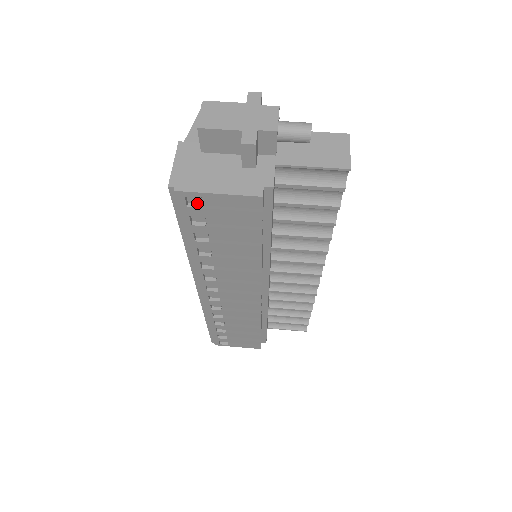
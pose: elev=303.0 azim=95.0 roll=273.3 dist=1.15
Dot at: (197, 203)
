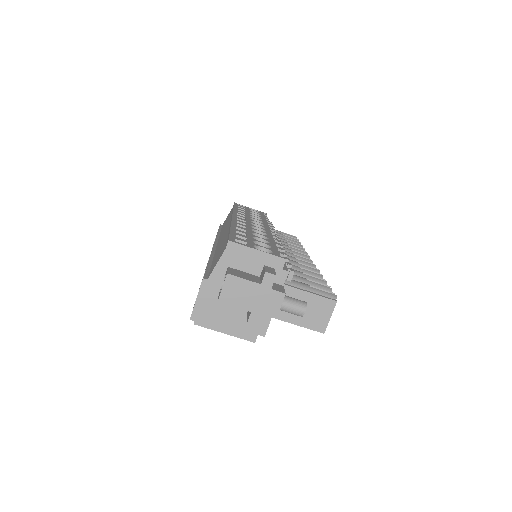
Dot at: occluded
